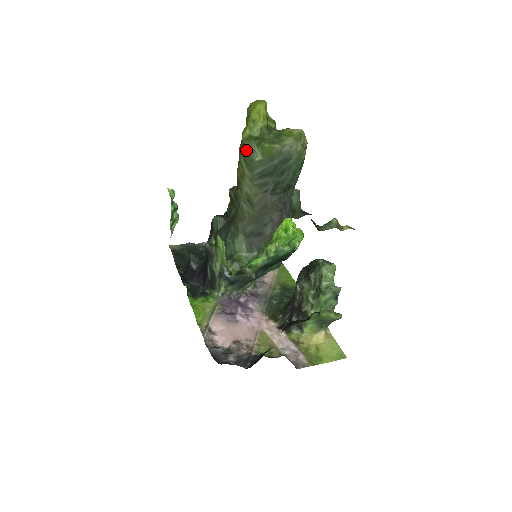
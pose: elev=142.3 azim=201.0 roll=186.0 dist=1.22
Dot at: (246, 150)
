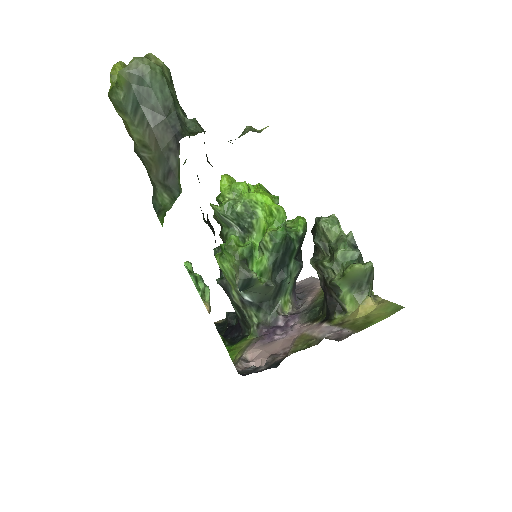
Dot at: (112, 99)
